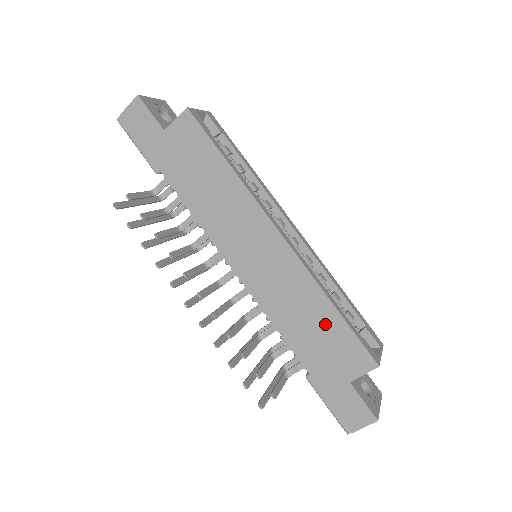
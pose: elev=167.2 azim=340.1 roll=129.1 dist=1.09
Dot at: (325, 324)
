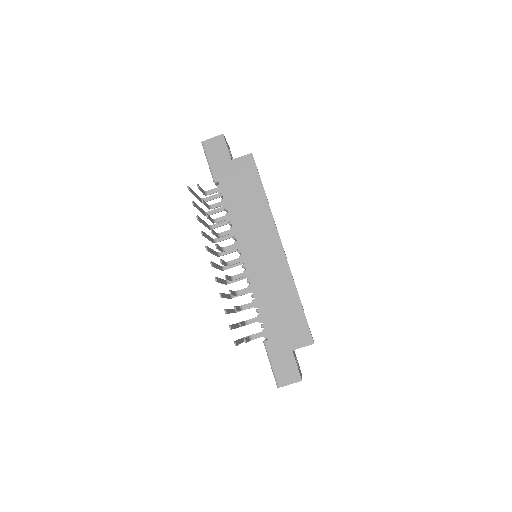
Dot at: (290, 308)
